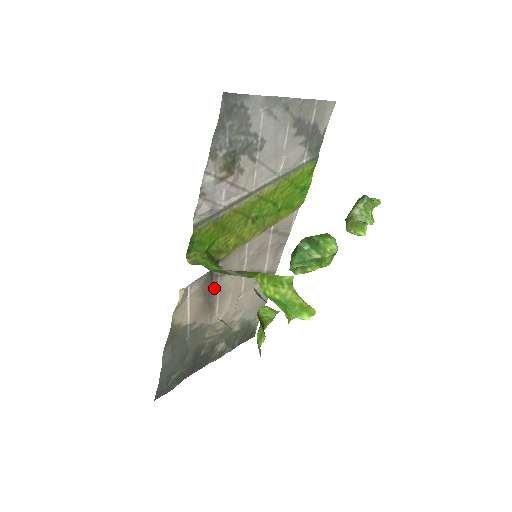
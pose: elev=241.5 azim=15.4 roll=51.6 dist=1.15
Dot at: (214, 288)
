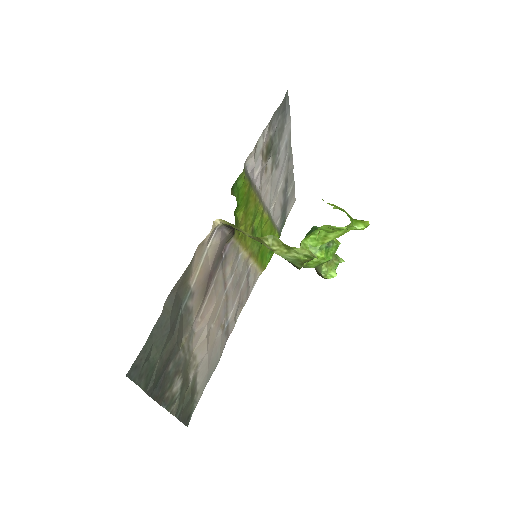
Dot at: (215, 271)
